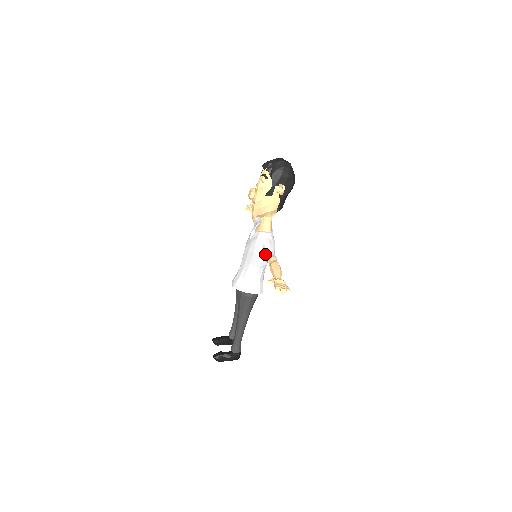
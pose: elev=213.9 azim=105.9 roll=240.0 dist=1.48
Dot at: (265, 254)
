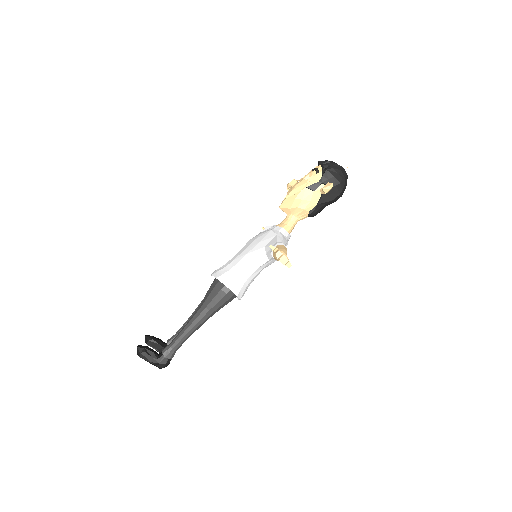
Dot at: (273, 244)
